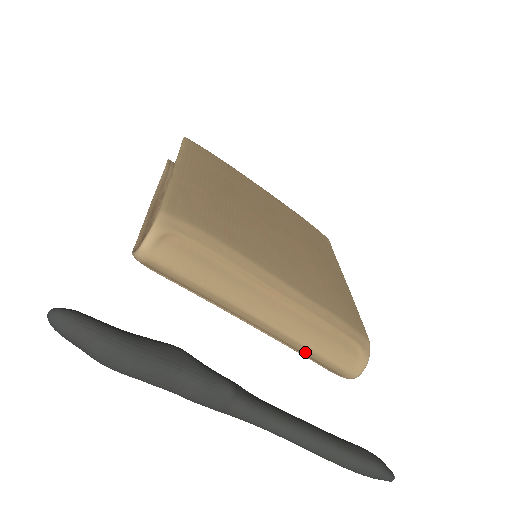
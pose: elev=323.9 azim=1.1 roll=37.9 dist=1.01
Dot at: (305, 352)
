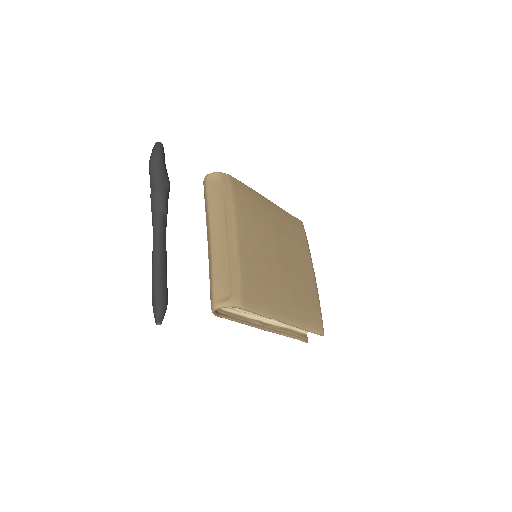
Dot at: (210, 272)
